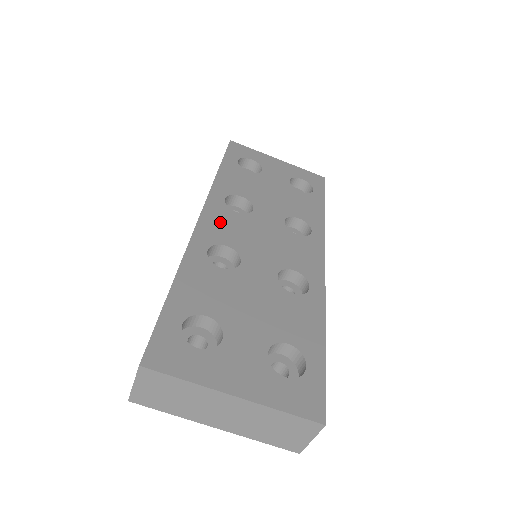
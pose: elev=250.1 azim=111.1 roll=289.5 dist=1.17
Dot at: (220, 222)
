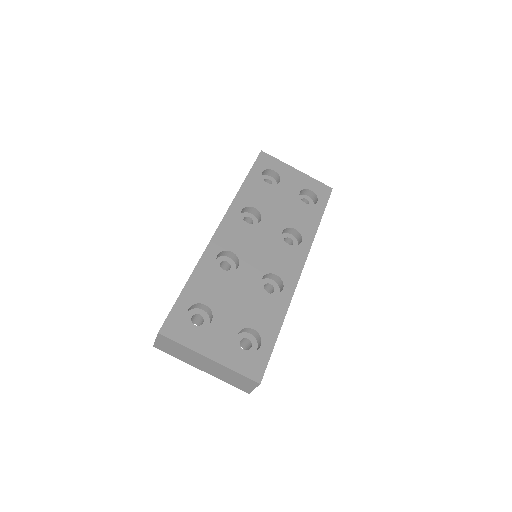
Dot at: (232, 231)
